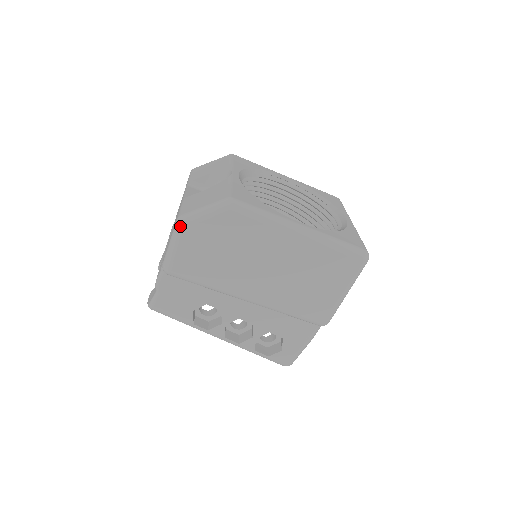
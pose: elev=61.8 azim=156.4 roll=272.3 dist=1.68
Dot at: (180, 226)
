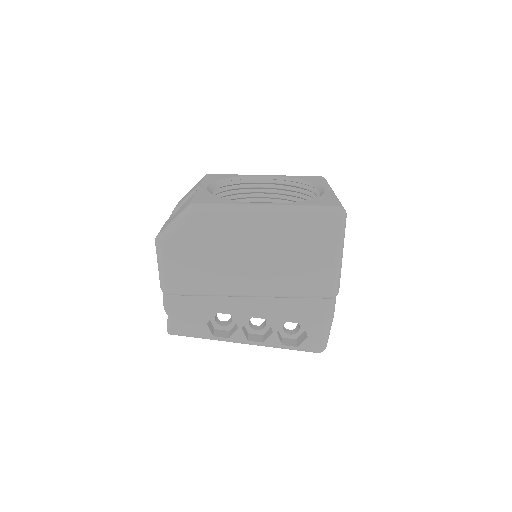
Dot at: (158, 245)
